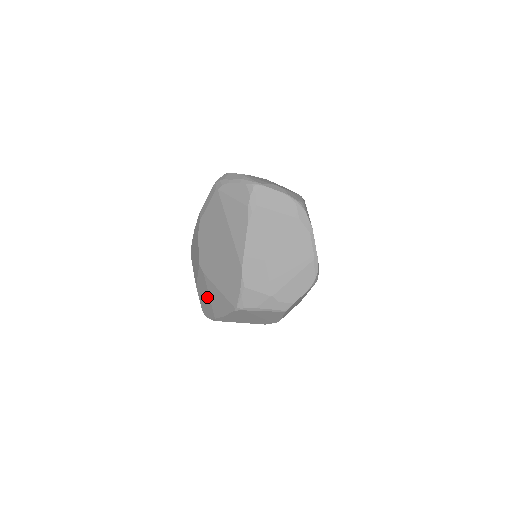
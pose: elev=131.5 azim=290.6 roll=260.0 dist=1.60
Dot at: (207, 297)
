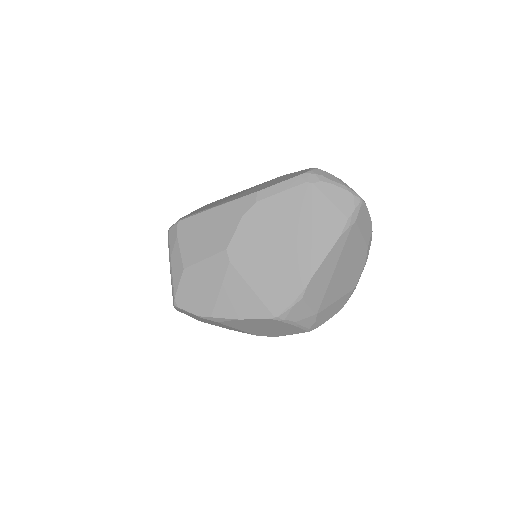
Dot at: (212, 289)
